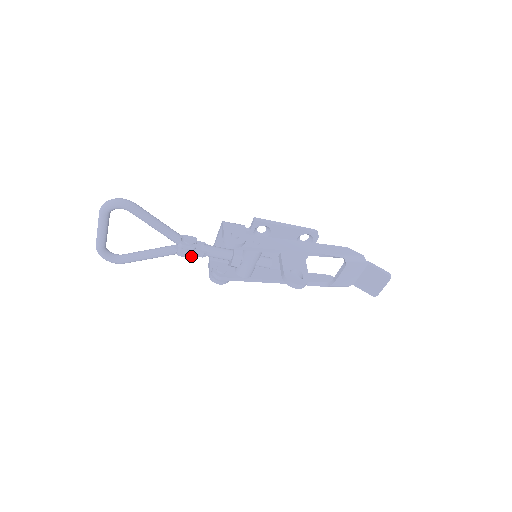
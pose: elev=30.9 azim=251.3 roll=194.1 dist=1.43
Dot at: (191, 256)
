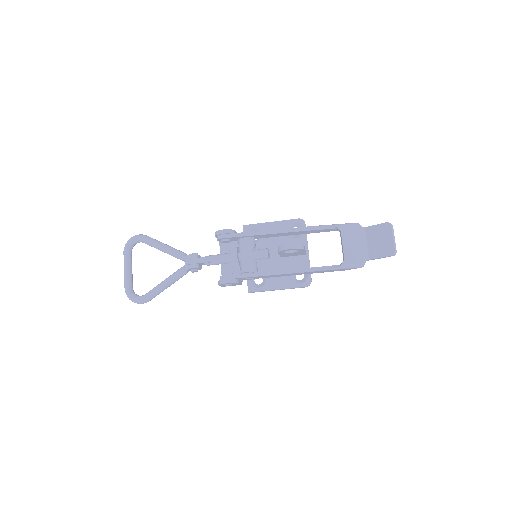
Dot at: (196, 265)
